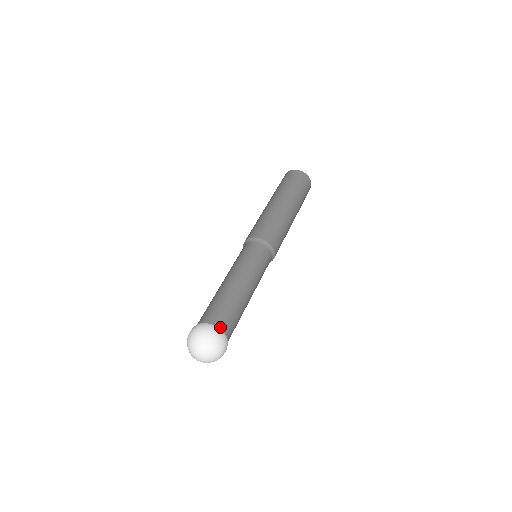
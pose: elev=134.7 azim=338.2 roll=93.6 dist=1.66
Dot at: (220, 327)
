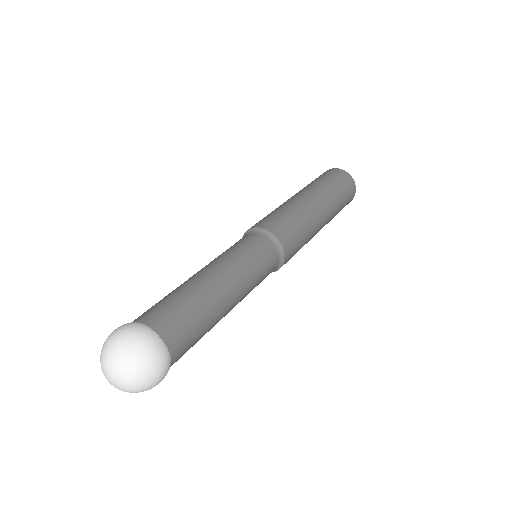
Dot at: (172, 350)
